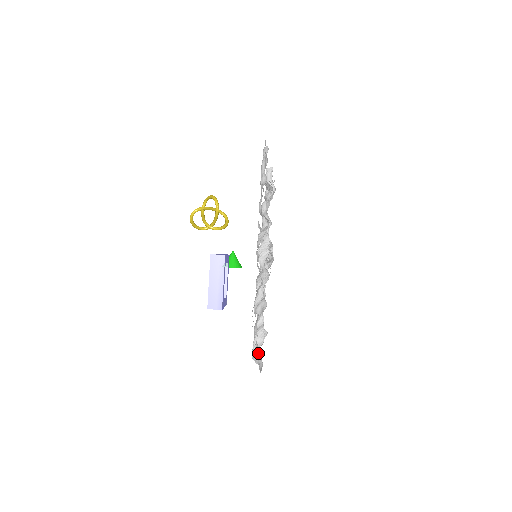
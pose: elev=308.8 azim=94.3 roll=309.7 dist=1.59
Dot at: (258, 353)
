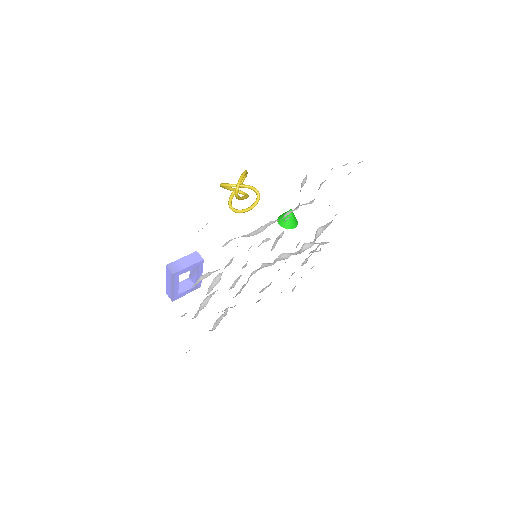
Dot at: occluded
